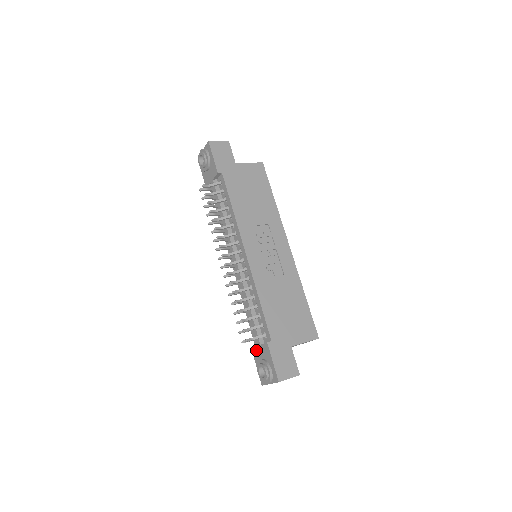
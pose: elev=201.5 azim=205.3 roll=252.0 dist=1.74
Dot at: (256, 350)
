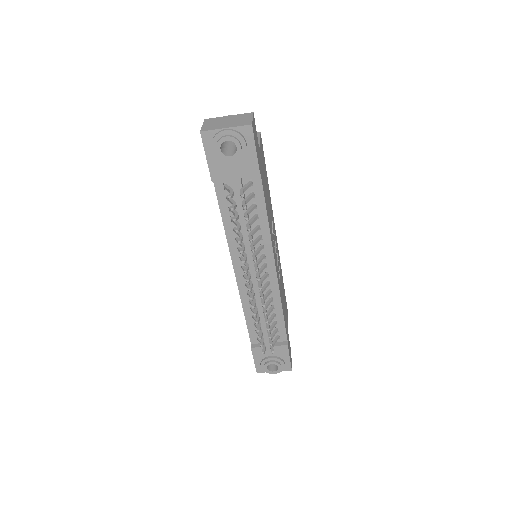
Dot at: (261, 350)
